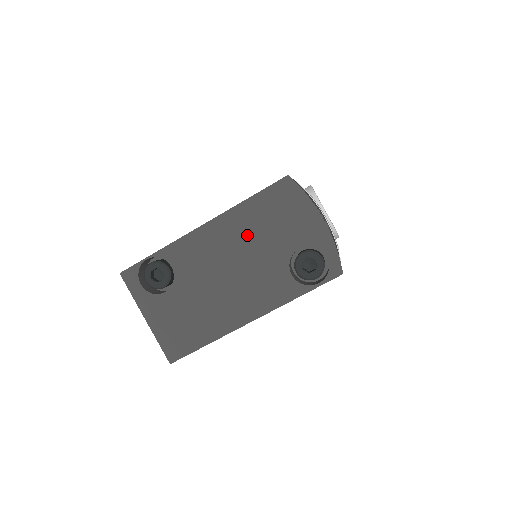
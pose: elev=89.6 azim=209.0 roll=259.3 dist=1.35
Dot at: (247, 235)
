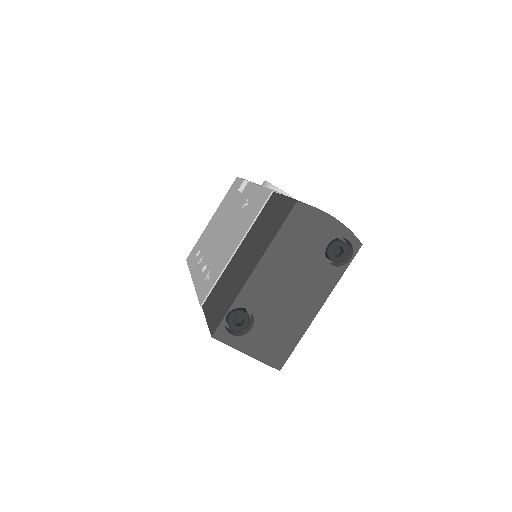
Dot at: (289, 257)
